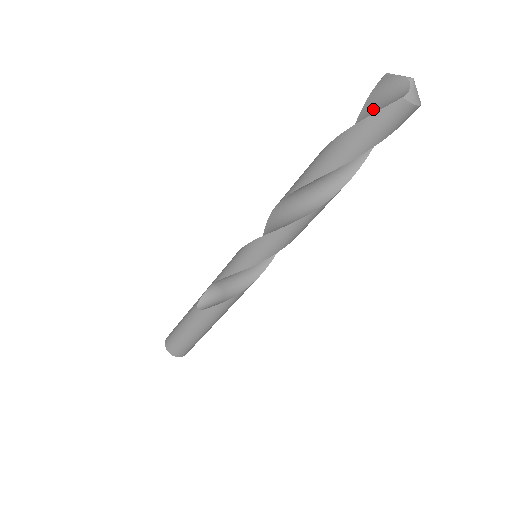
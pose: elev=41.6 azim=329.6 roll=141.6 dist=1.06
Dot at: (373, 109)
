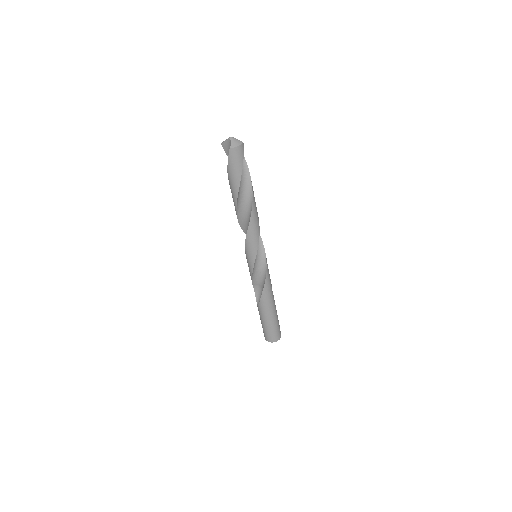
Dot at: occluded
